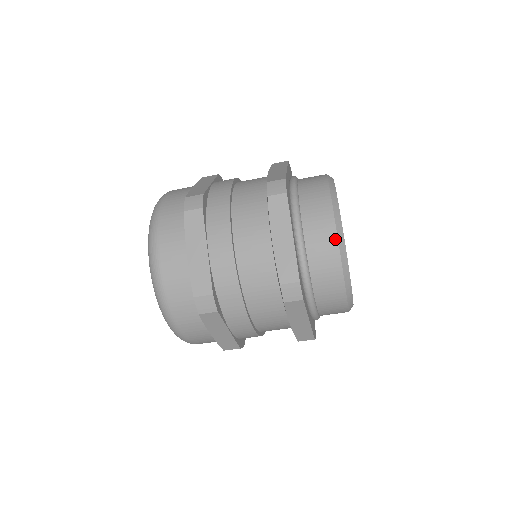
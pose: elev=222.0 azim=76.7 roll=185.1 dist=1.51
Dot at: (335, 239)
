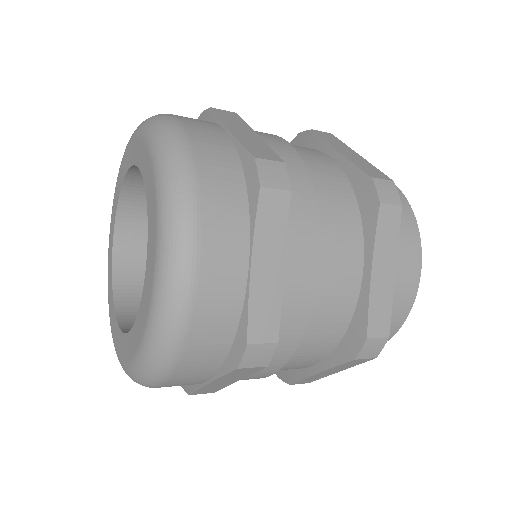
Dot at: occluded
